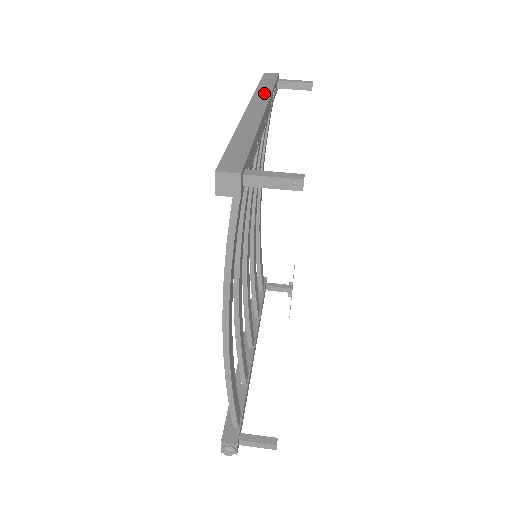
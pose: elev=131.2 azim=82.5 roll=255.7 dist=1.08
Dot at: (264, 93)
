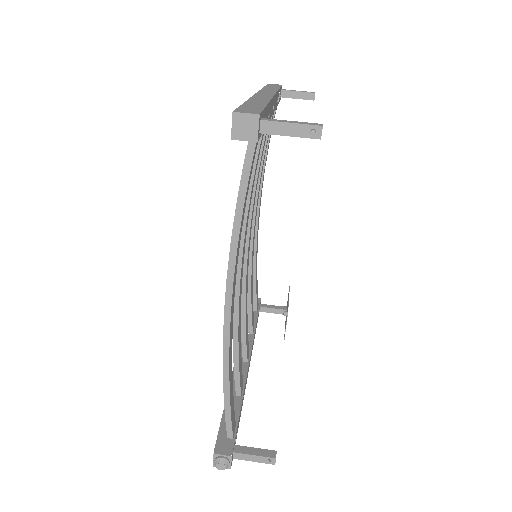
Dot at: (271, 90)
